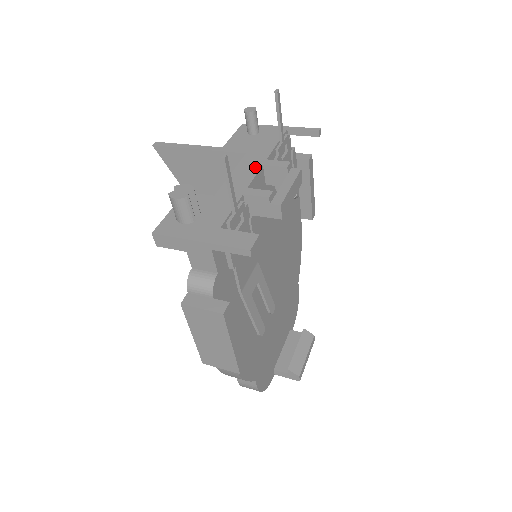
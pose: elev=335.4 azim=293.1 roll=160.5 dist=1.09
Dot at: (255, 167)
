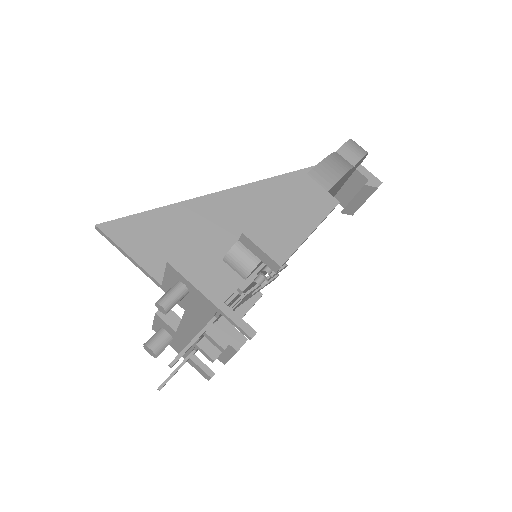
Dot at: (196, 332)
